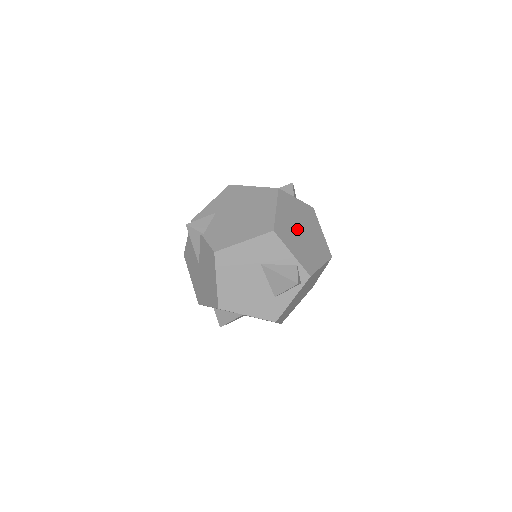
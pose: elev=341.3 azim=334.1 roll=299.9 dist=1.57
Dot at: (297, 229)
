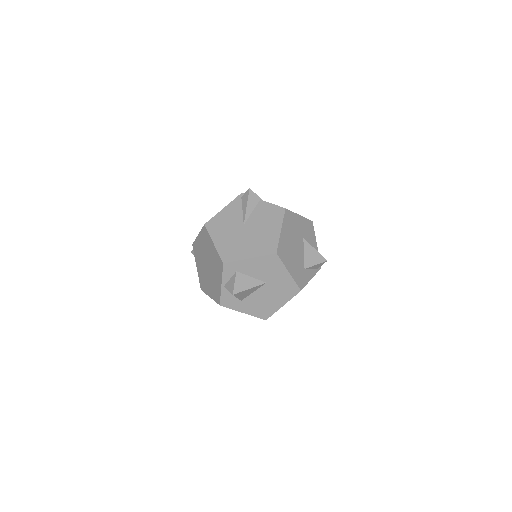
Dot at: occluded
